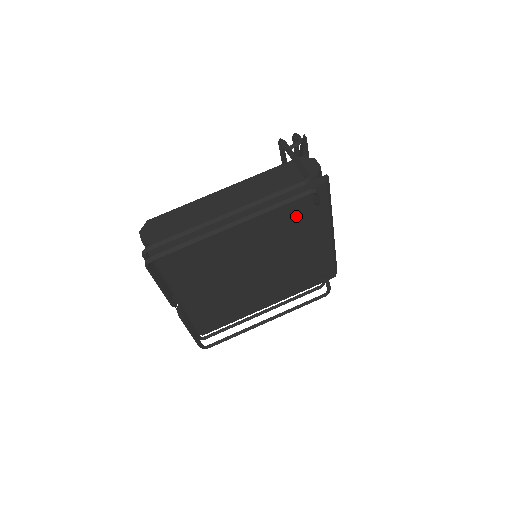
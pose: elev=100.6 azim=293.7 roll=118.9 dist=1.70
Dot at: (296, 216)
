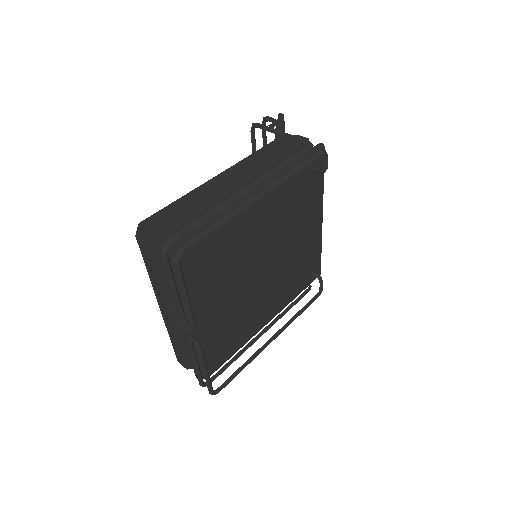
Dot at: (300, 192)
